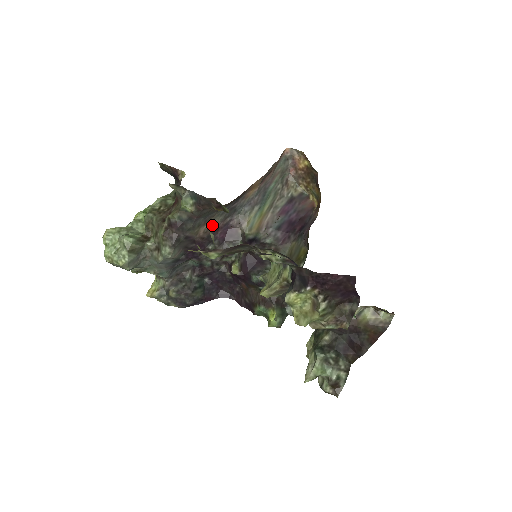
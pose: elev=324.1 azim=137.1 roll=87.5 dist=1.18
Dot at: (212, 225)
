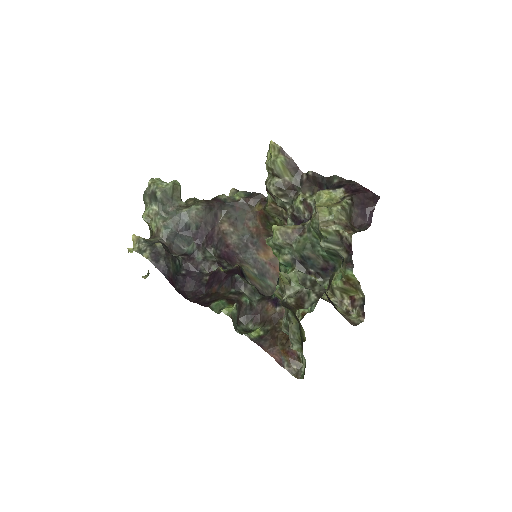
Dot at: (229, 237)
